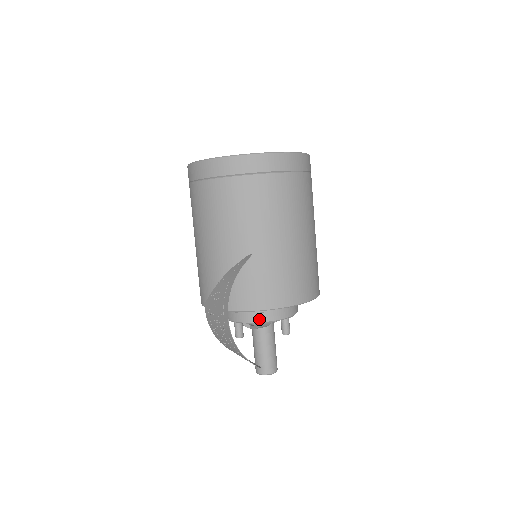
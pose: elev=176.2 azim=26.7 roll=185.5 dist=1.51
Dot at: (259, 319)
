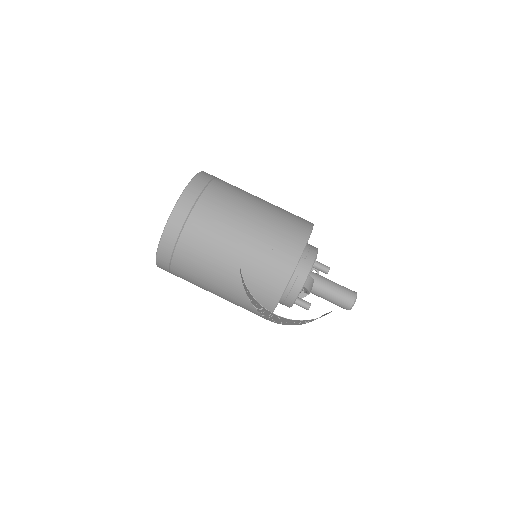
Dot at: (299, 287)
